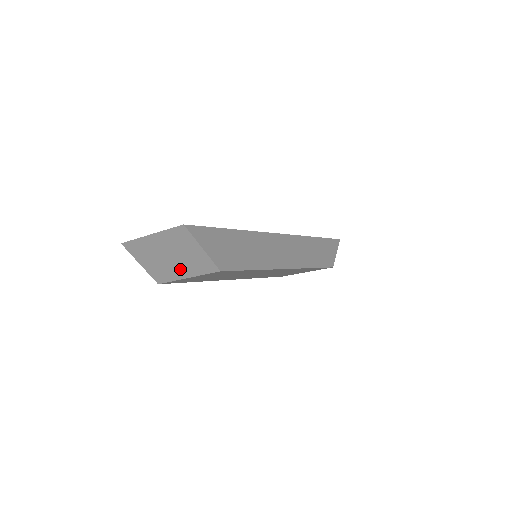
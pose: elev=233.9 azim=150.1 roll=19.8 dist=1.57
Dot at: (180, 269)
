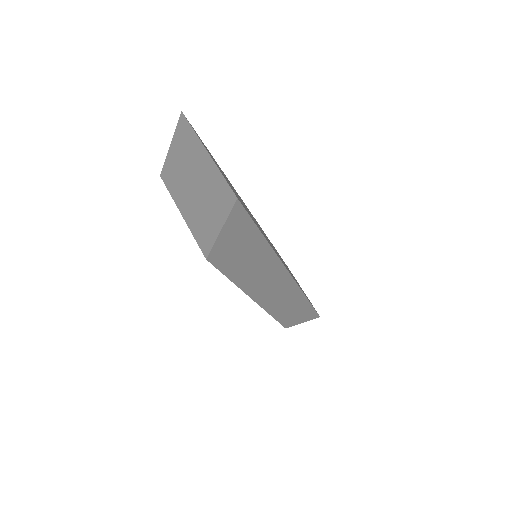
Dot at: (187, 203)
